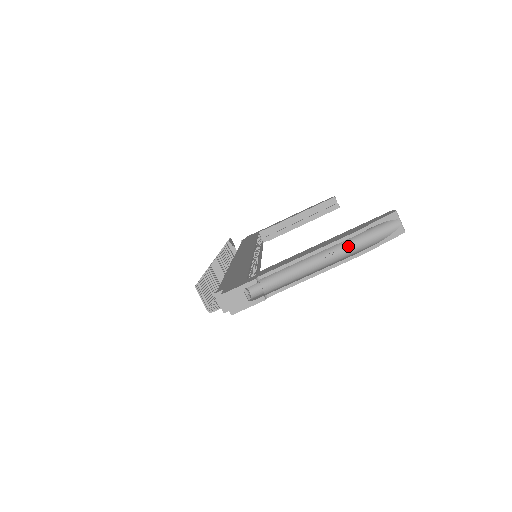
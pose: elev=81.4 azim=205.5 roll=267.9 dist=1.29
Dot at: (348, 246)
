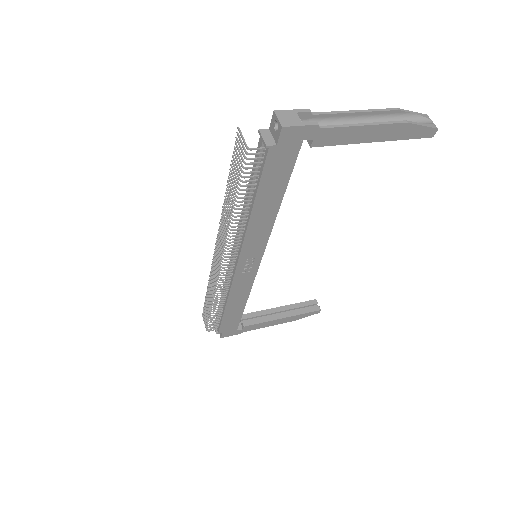
Dot at: occluded
